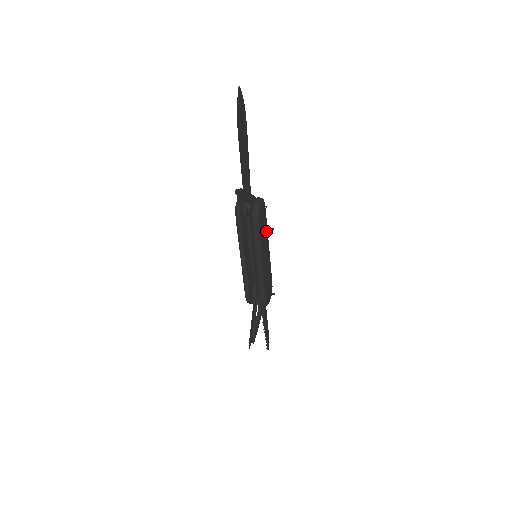
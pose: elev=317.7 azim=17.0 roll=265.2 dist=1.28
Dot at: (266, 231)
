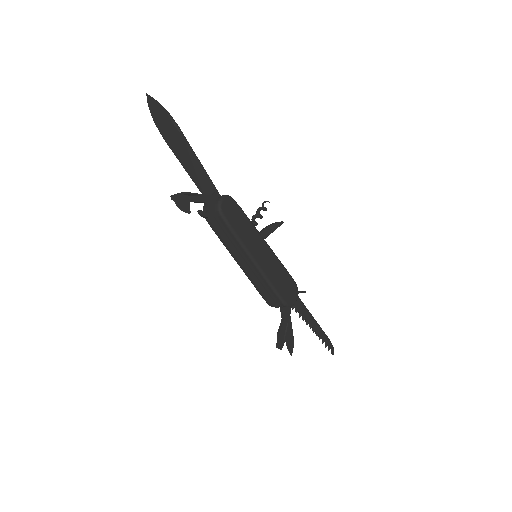
Dot at: (251, 227)
